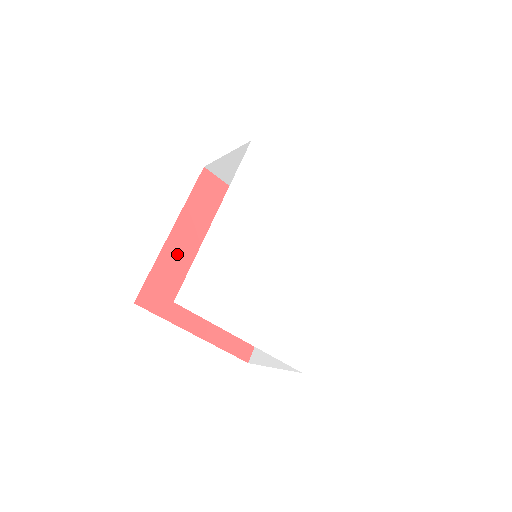
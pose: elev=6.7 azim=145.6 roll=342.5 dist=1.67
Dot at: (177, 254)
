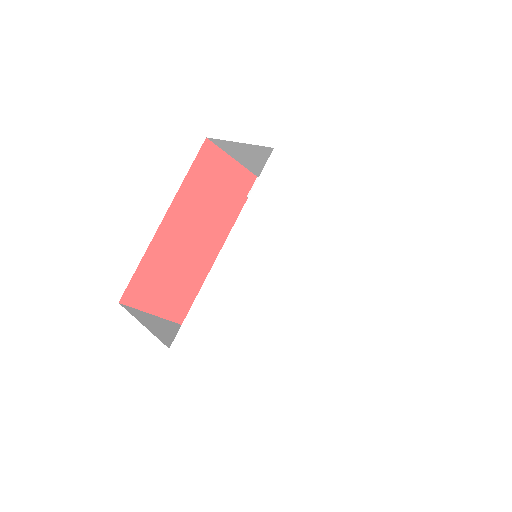
Dot at: (168, 245)
